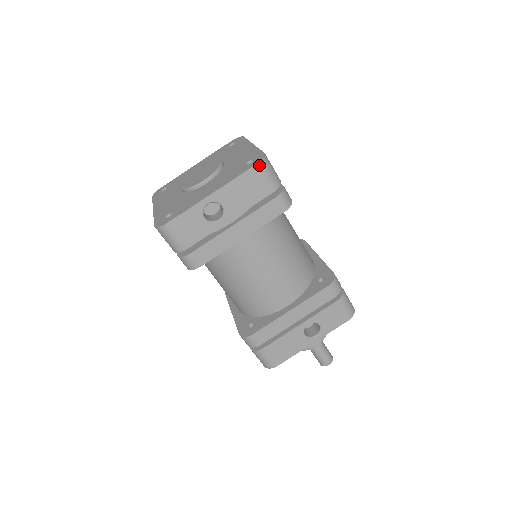
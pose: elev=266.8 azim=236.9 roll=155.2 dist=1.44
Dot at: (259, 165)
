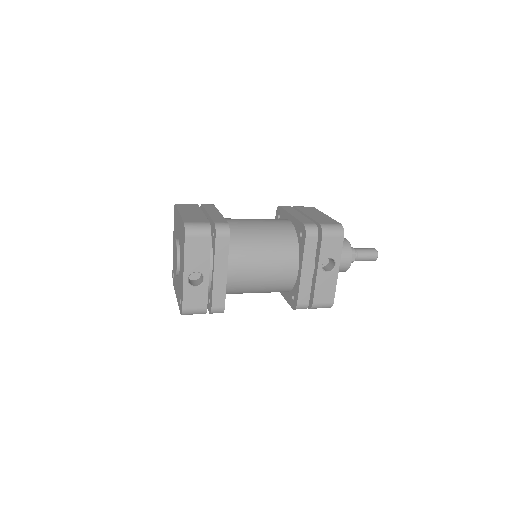
Dot at: (187, 234)
